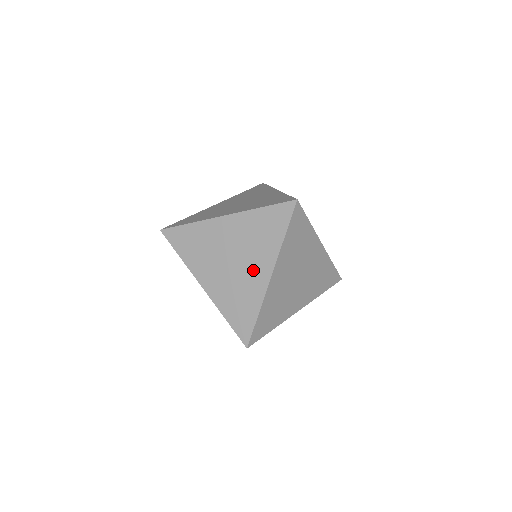
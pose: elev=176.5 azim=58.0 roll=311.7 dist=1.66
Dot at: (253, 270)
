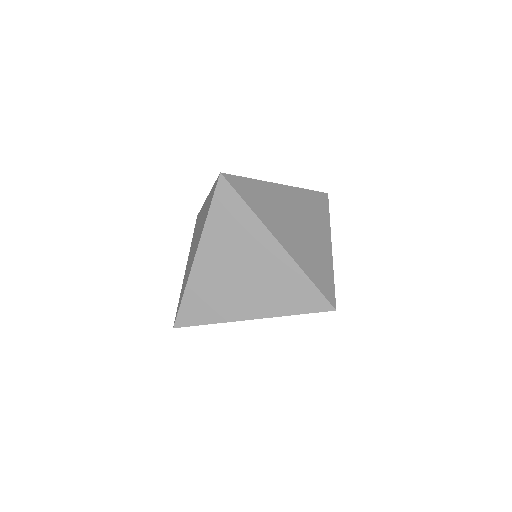
Dot at: occluded
